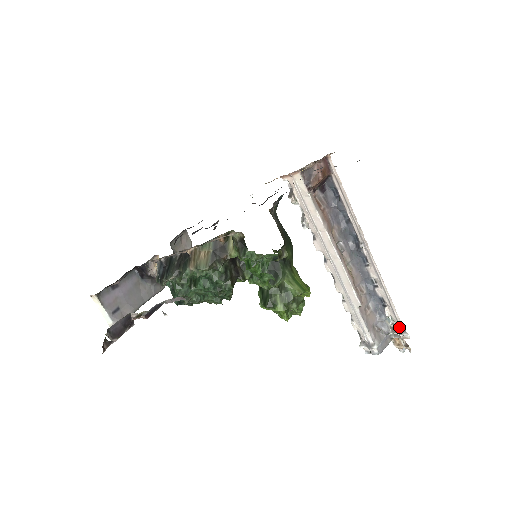
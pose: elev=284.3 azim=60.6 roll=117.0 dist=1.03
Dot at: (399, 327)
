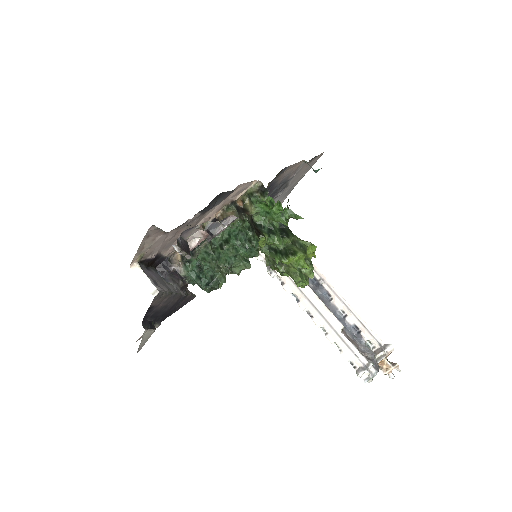
Dot at: (380, 345)
